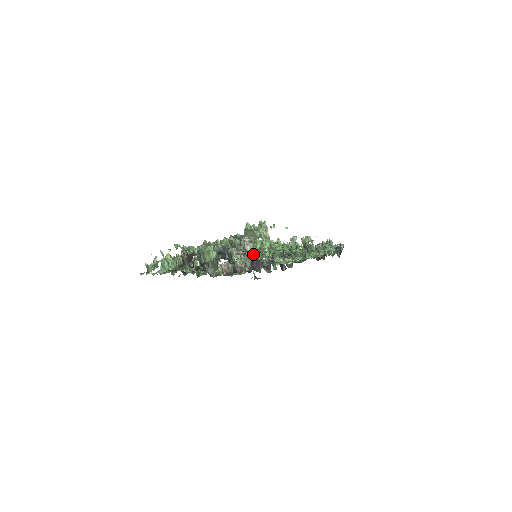
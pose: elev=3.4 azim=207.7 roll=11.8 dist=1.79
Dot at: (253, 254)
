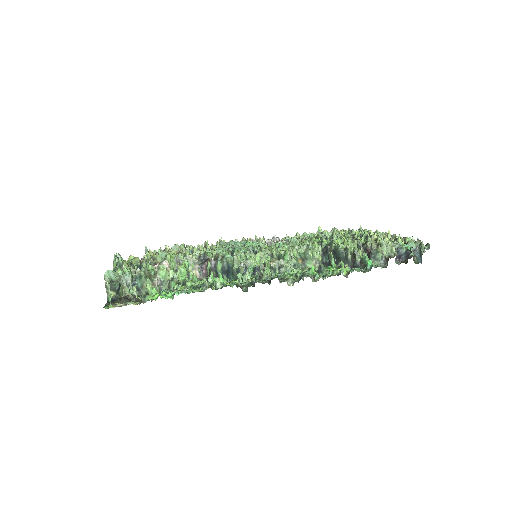
Dot at: occluded
